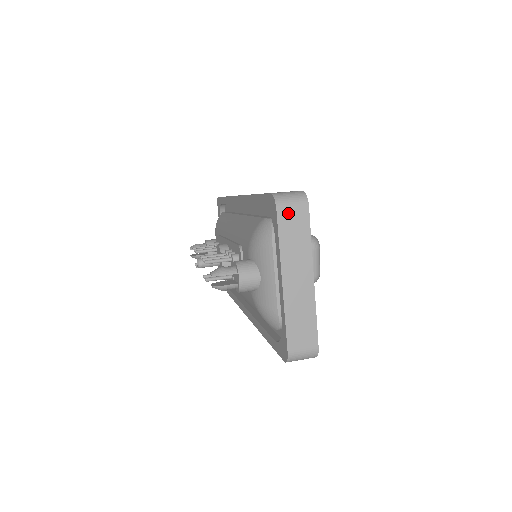
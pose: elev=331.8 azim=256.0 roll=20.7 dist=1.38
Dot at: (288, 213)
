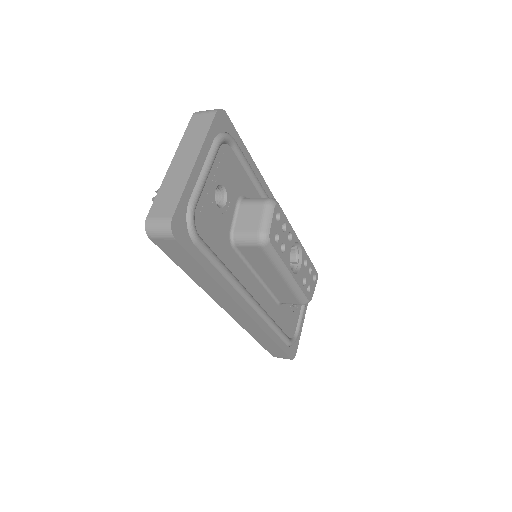
Dot at: (199, 117)
